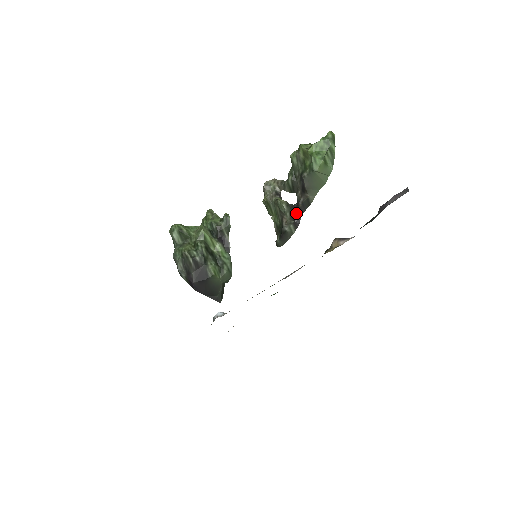
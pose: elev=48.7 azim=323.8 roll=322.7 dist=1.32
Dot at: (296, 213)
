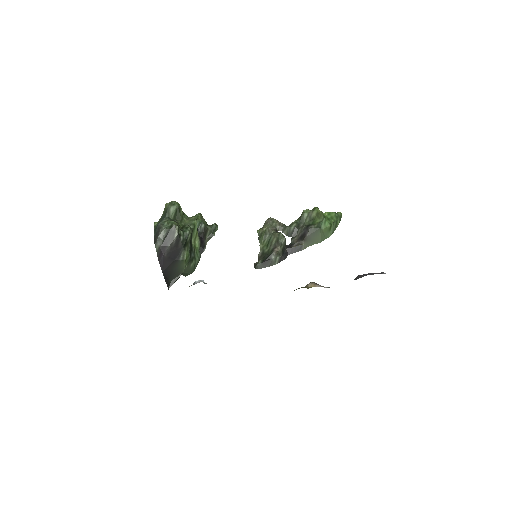
Dot at: (286, 251)
